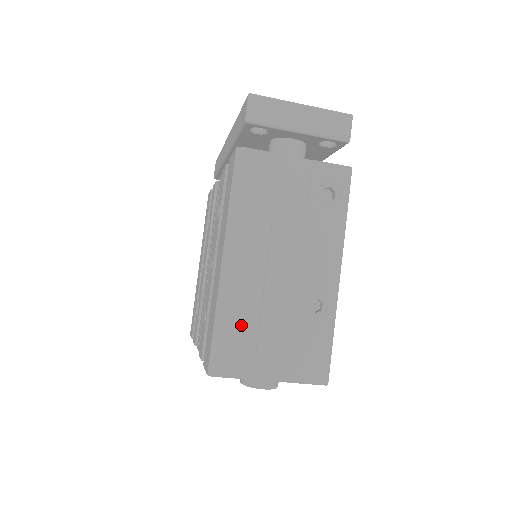
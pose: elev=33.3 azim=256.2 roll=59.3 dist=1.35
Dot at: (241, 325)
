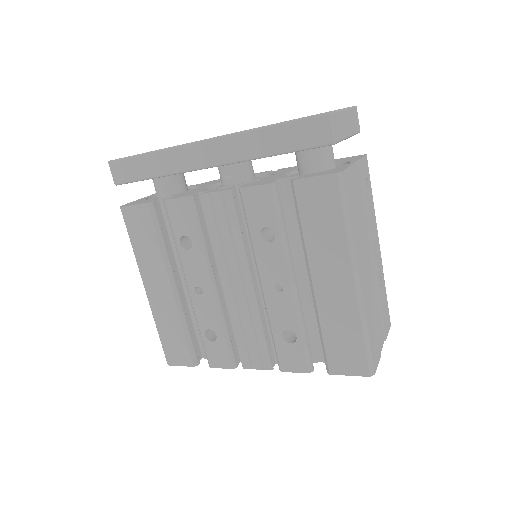
Dot at: (372, 323)
